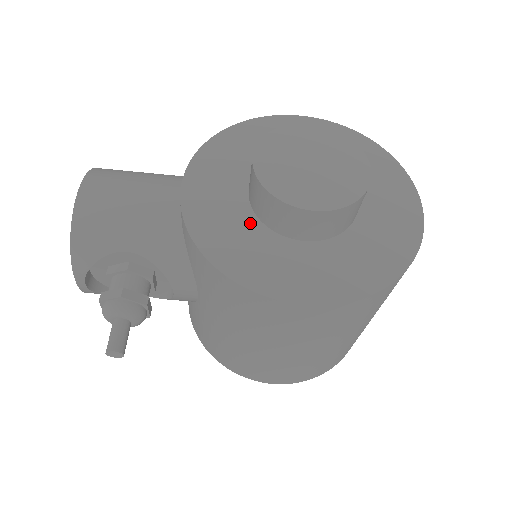
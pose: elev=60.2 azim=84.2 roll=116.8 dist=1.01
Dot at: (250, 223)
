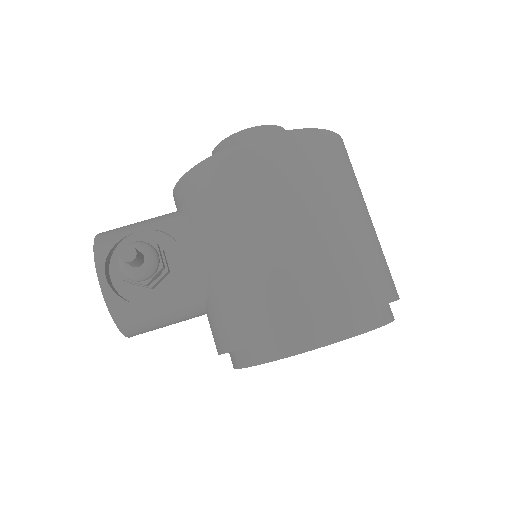
Dot at: occluded
